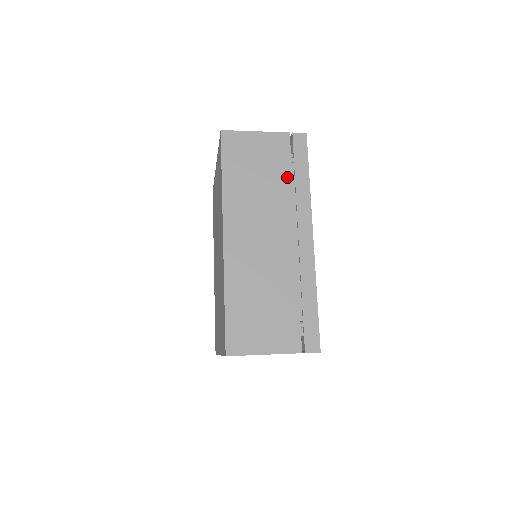
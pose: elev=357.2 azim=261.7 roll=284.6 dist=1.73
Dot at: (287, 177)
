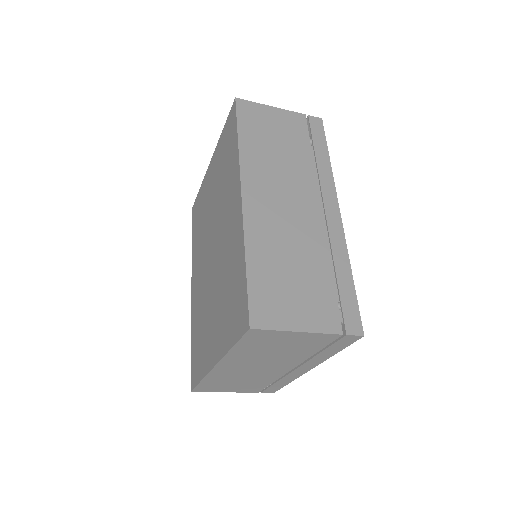
Dot at: (307, 151)
